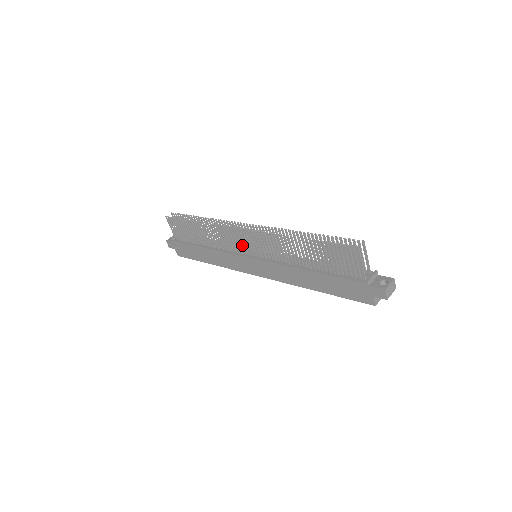
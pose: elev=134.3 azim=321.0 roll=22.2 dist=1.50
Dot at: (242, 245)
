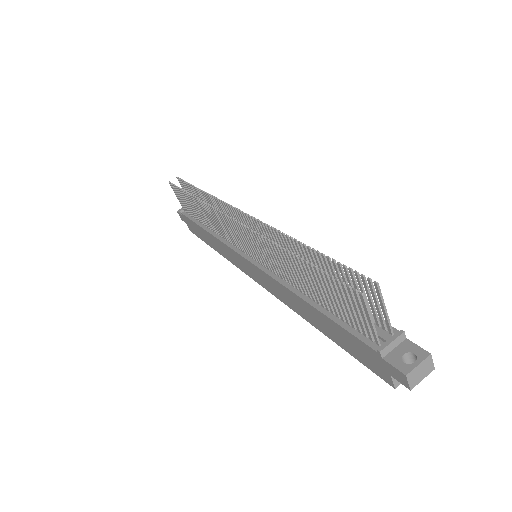
Dot at: (237, 239)
